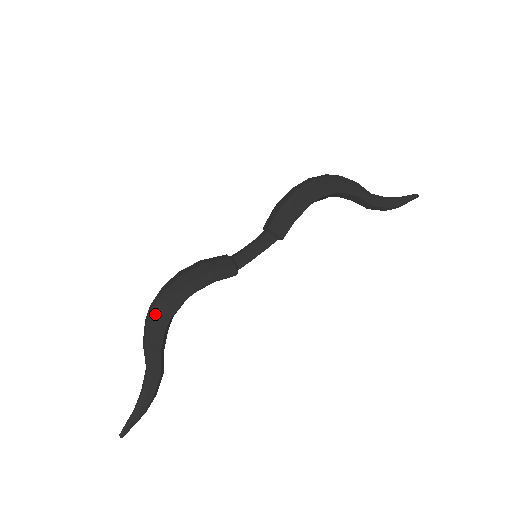
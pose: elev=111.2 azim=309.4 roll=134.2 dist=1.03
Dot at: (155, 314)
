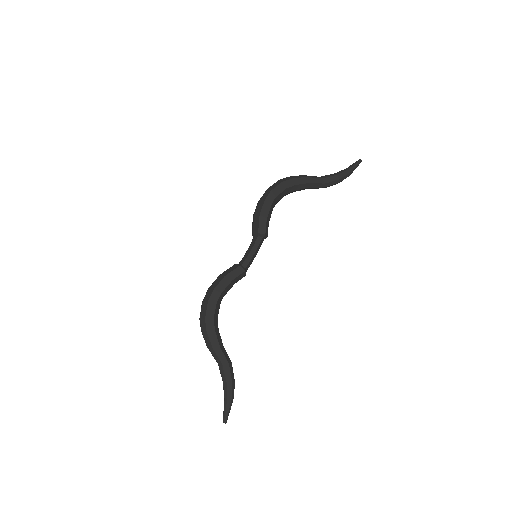
Dot at: (202, 321)
